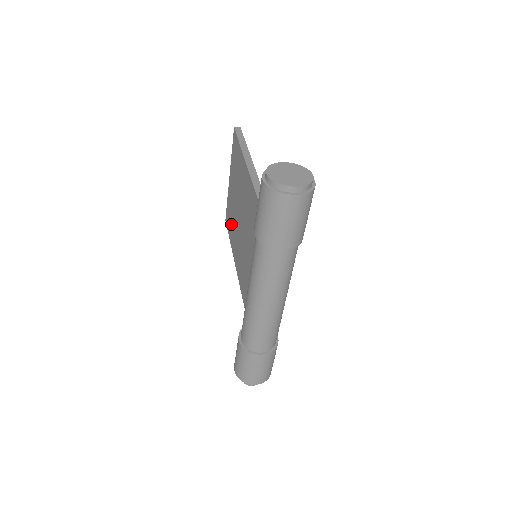
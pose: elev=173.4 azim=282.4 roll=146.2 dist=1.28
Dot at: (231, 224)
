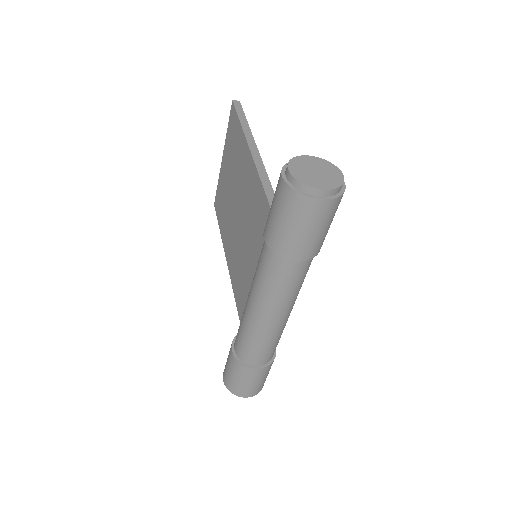
Dot at: (222, 211)
